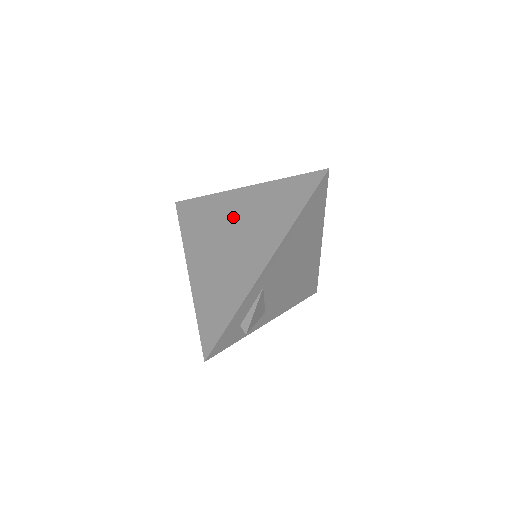
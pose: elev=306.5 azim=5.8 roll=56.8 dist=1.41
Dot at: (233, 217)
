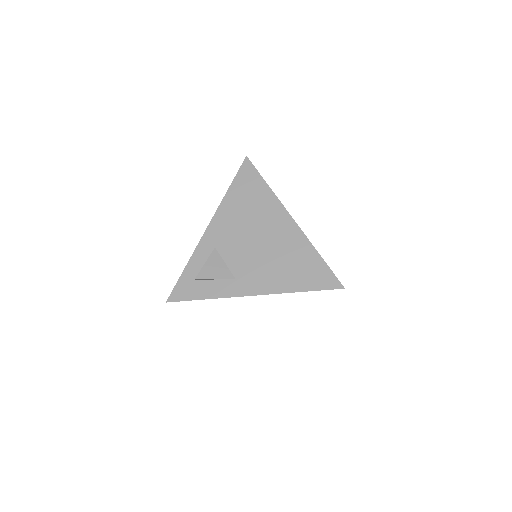
Dot at: occluded
